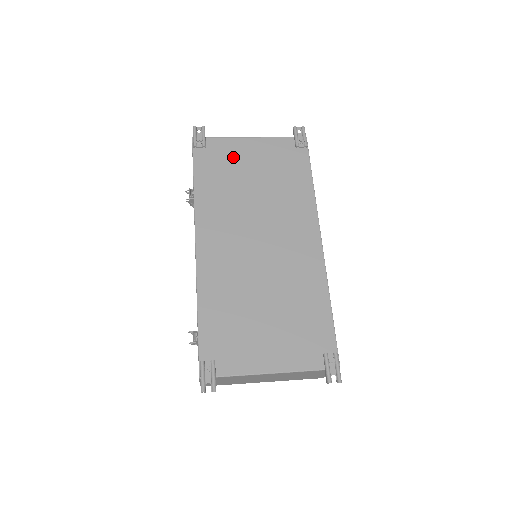
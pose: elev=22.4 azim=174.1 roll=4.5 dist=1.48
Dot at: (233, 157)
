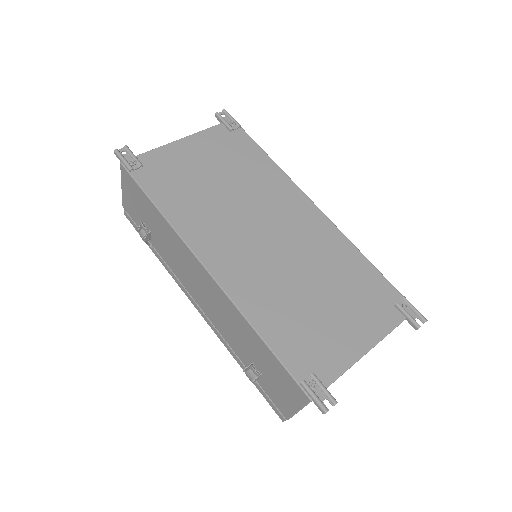
Dot at: (178, 164)
